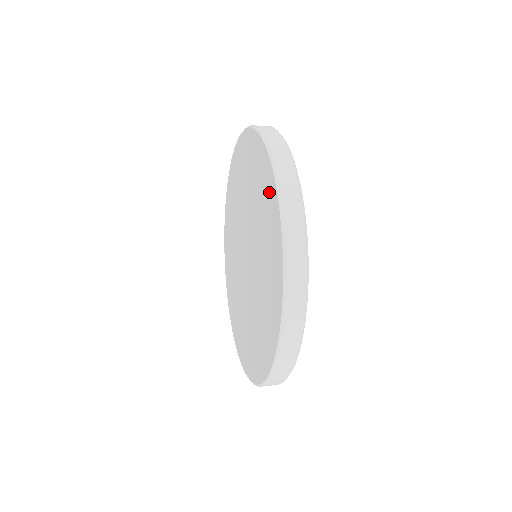
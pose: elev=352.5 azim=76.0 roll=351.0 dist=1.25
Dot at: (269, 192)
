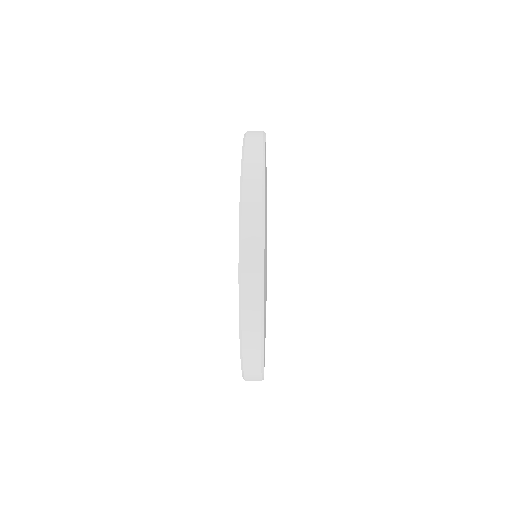
Dot at: occluded
